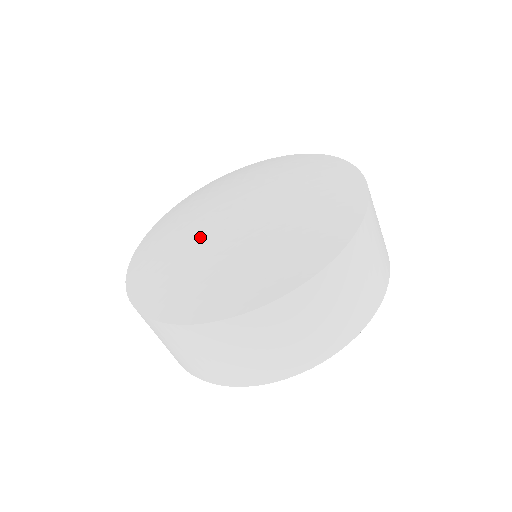
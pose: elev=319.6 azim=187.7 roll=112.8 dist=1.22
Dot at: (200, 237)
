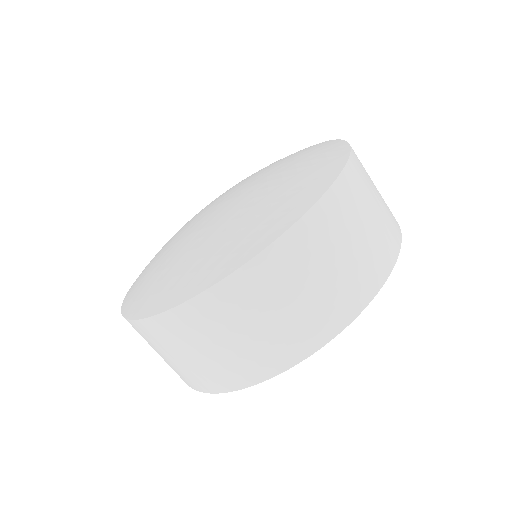
Dot at: (185, 227)
